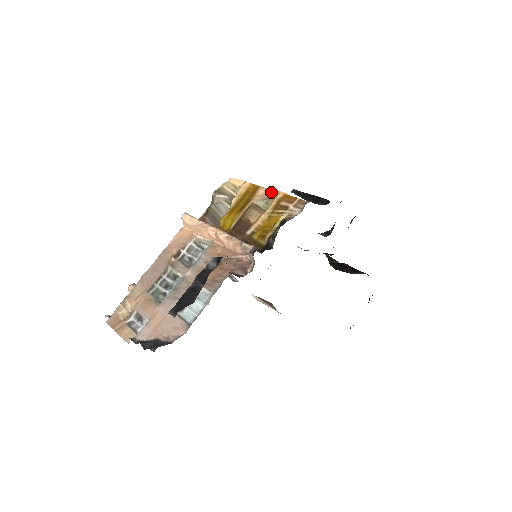
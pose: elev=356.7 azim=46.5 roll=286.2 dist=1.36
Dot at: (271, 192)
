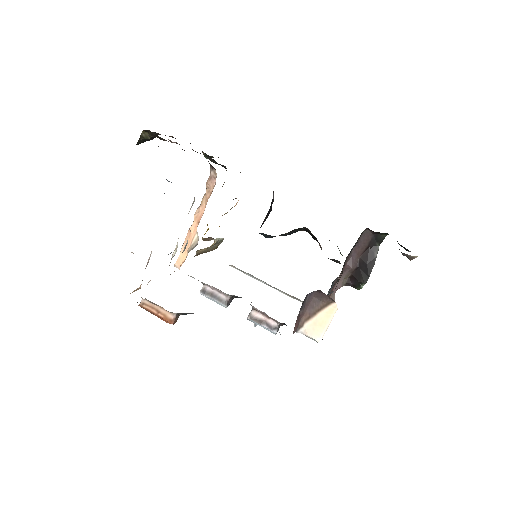
Dot at: occluded
